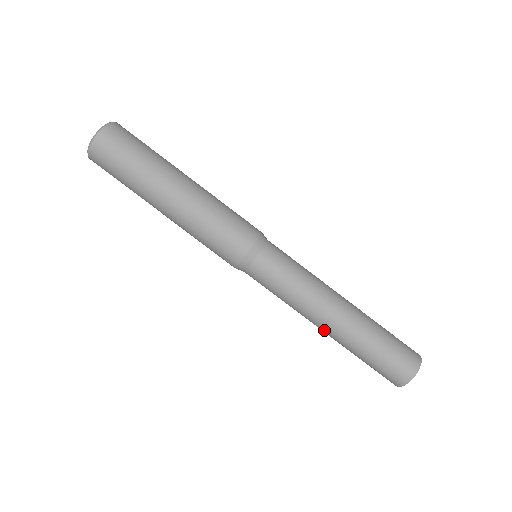
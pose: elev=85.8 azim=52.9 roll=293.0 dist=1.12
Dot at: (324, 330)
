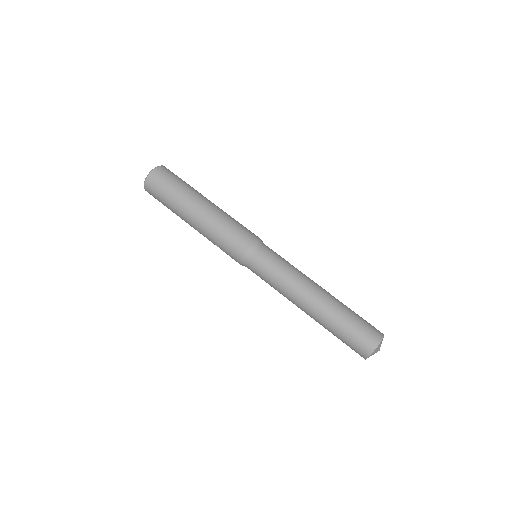
Dot at: (309, 306)
